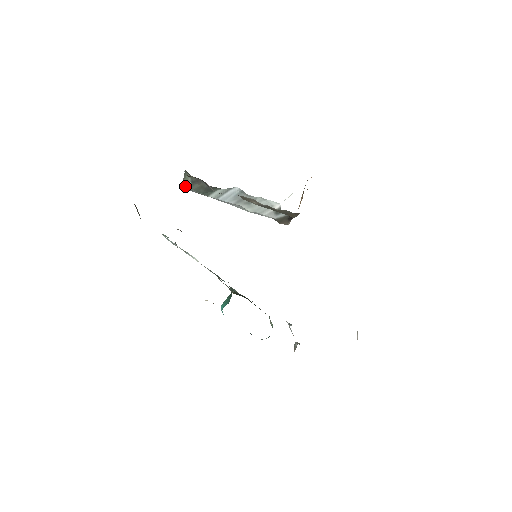
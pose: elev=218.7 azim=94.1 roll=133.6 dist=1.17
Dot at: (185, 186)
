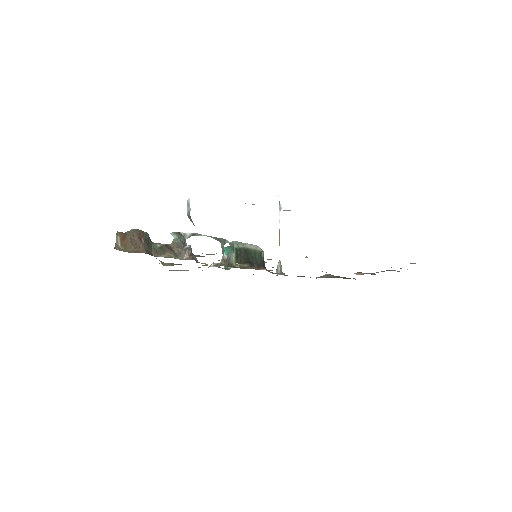
Dot at: occluded
